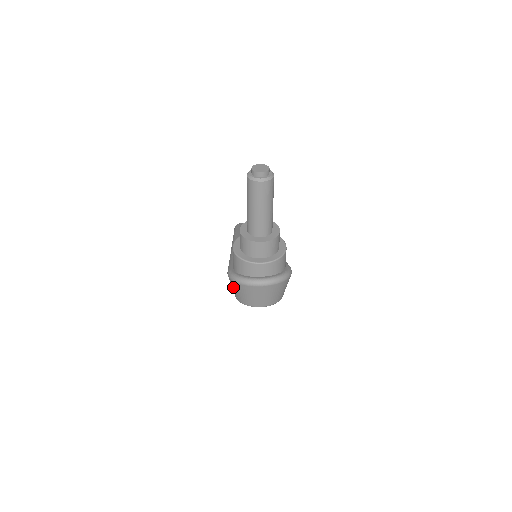
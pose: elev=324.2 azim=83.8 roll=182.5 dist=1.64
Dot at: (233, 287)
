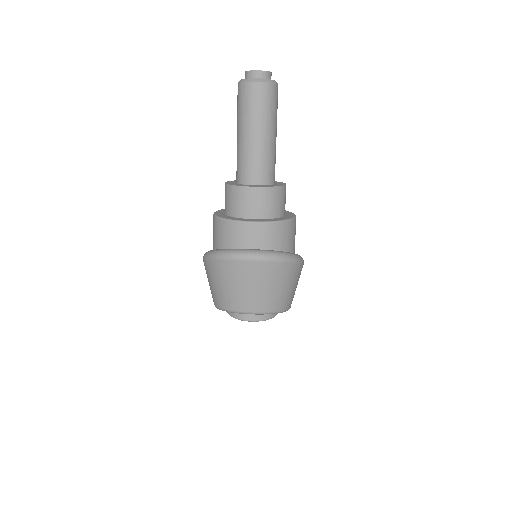
Dot at: (208, 277)
